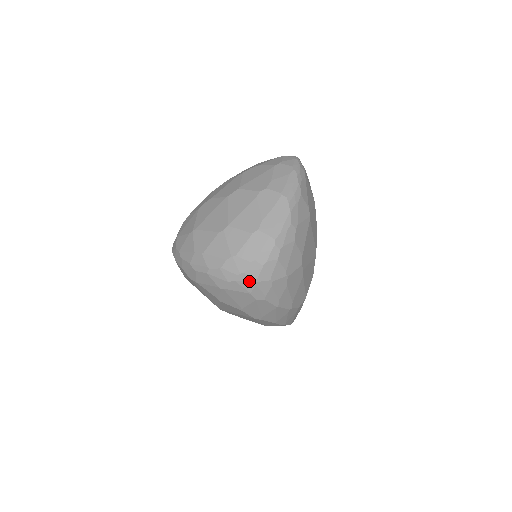
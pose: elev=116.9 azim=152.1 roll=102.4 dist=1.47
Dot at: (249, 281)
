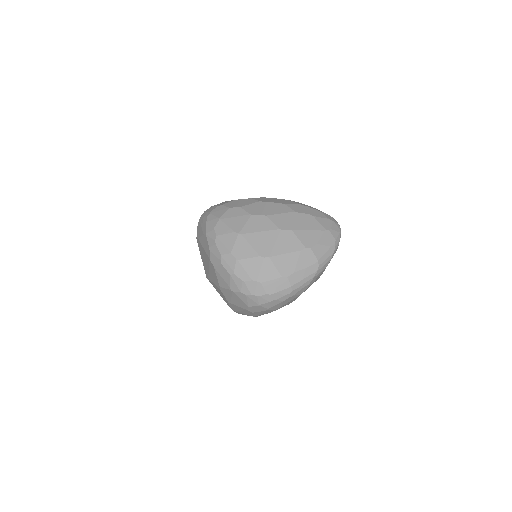
Dot at: (255, 302)
